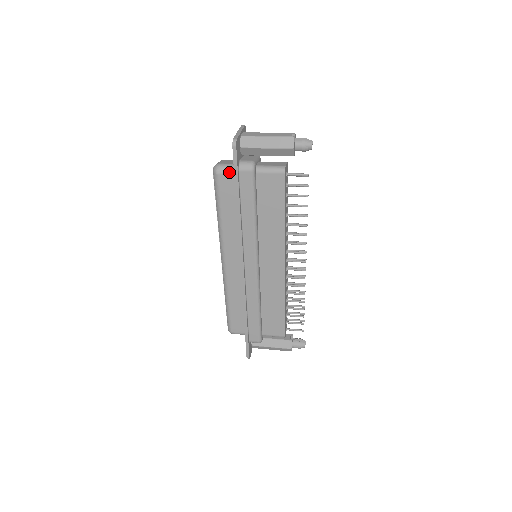
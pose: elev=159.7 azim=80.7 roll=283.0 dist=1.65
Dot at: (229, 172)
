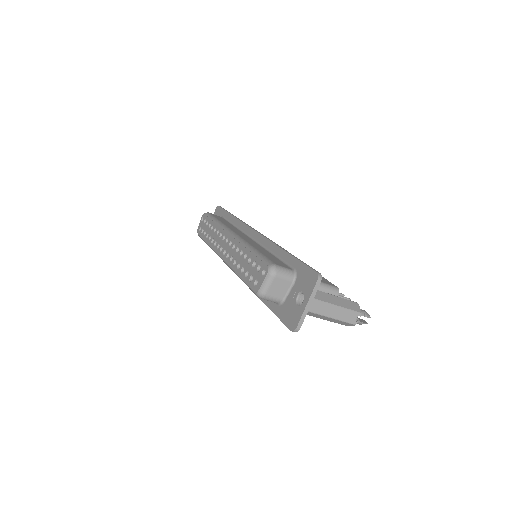
Dot at: occluded
